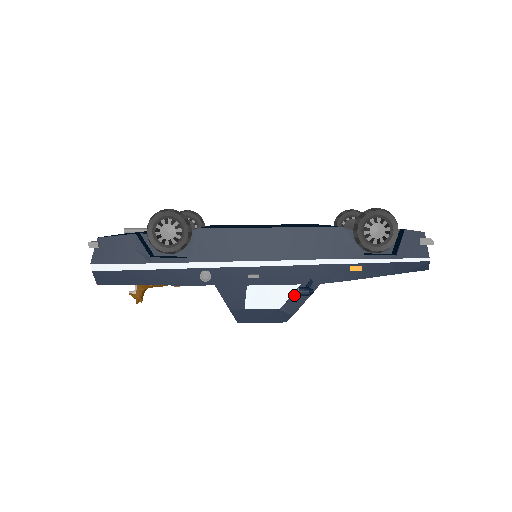
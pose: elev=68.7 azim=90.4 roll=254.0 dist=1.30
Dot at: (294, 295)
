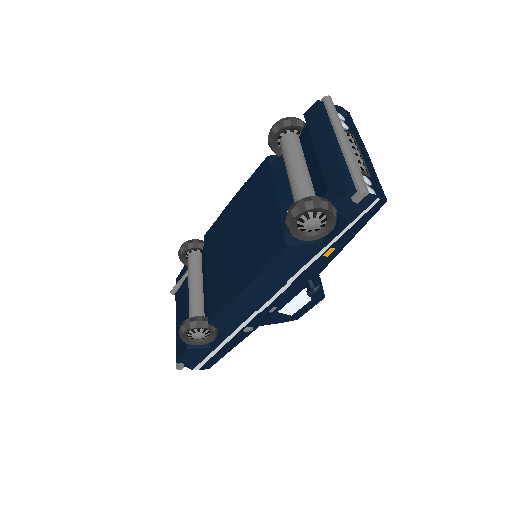
Dot at: occluded
